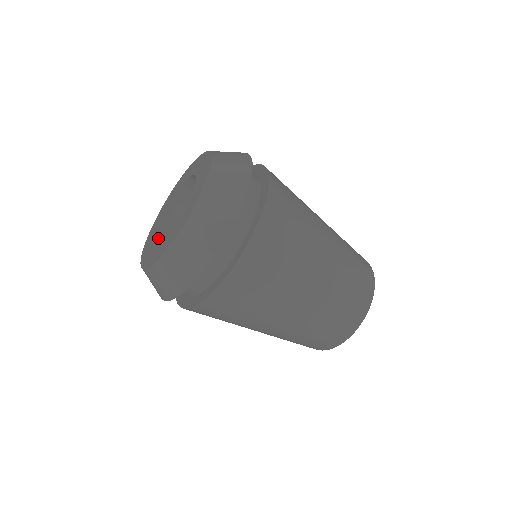
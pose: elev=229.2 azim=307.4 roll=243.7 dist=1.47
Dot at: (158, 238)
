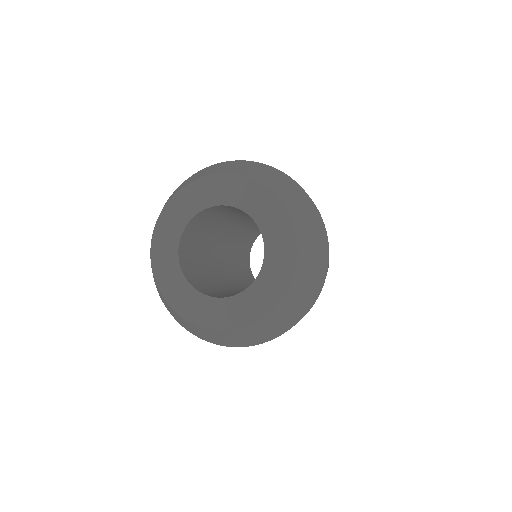
Dot at: (182, 265)
